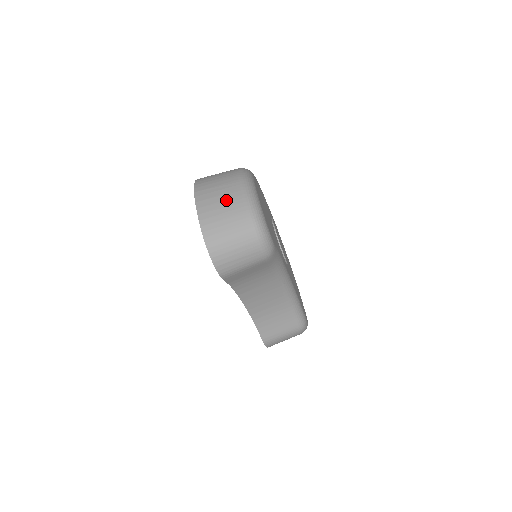
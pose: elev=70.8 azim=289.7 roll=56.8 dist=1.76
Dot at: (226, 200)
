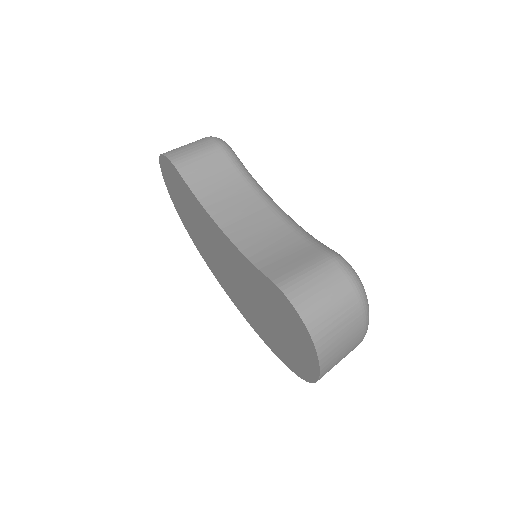
Dot at: occluded
